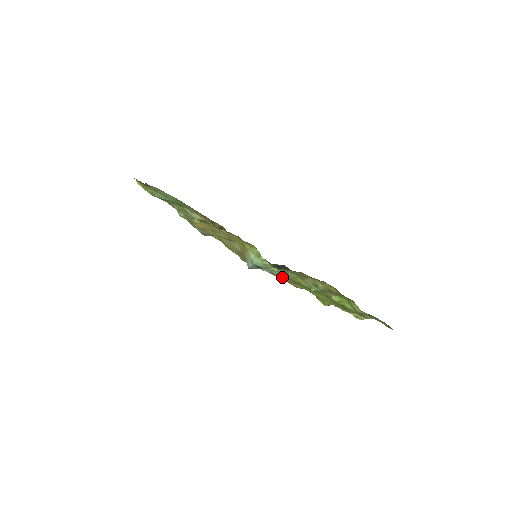
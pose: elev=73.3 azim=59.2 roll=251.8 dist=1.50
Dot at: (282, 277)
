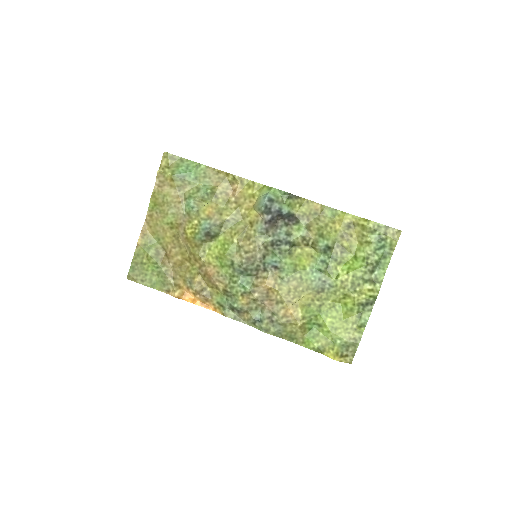
Dot at: (284, 286)
